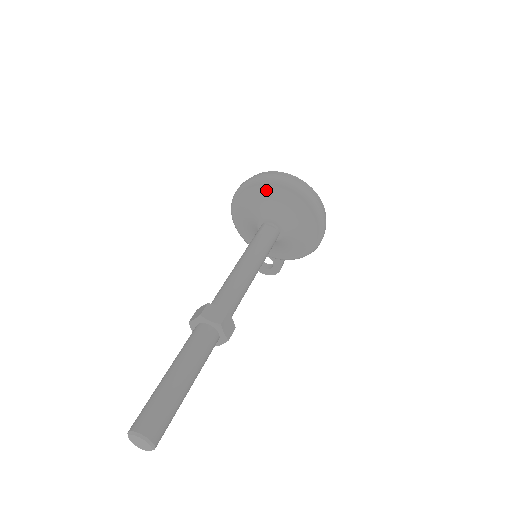
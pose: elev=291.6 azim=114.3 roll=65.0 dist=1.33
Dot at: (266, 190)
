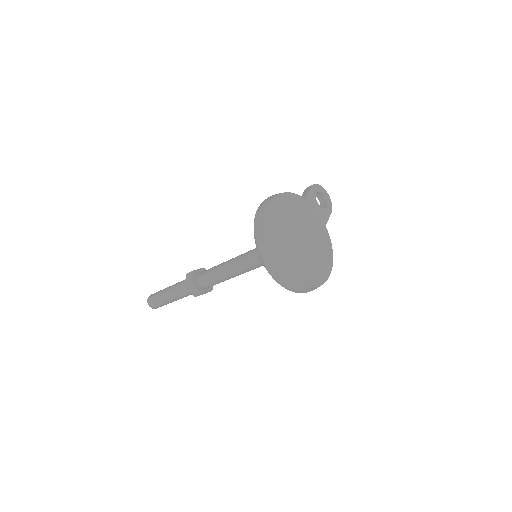
Dot at: occluded
